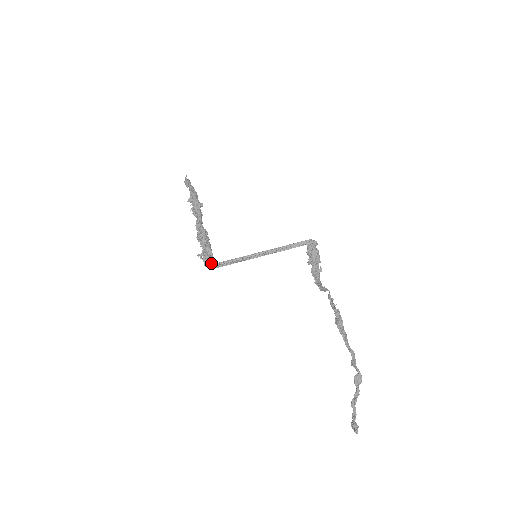
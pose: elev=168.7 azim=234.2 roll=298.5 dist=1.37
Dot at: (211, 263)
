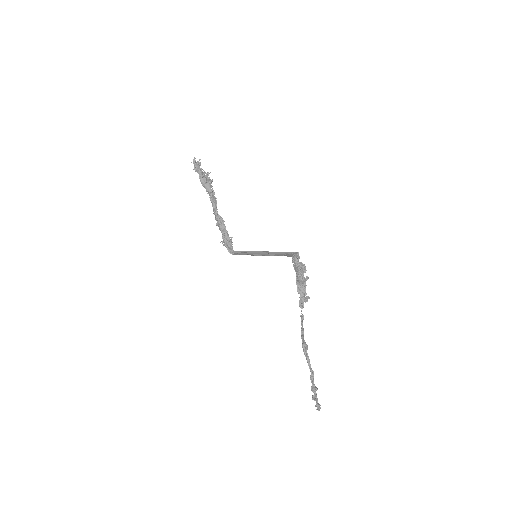
Dot at: (231, 250)
